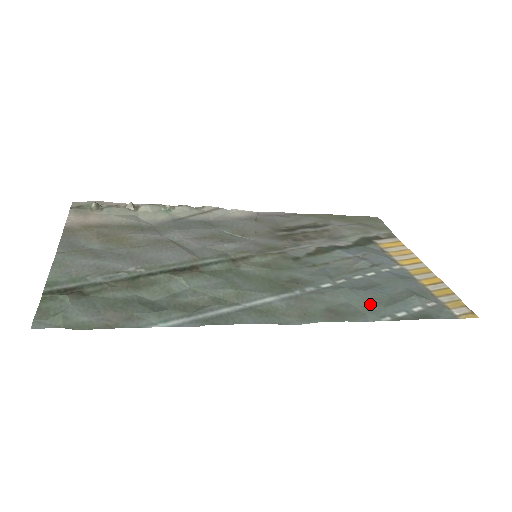
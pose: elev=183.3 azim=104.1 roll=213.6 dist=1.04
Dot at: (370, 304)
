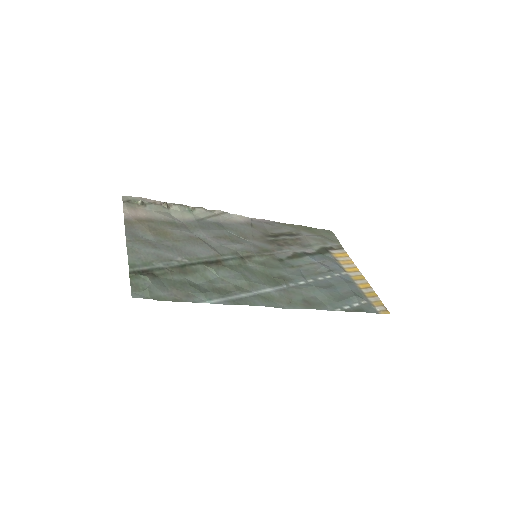
Dot at: (329, 299)
